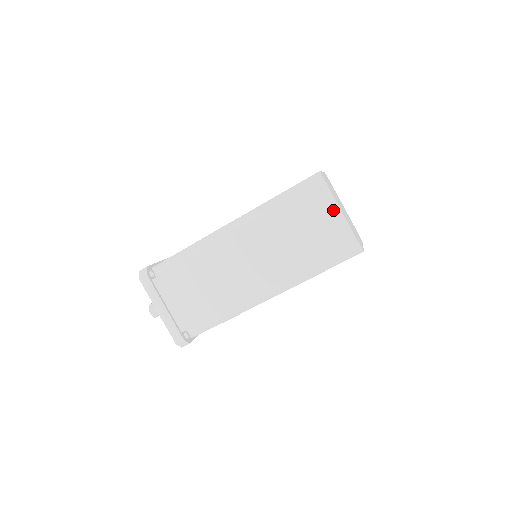
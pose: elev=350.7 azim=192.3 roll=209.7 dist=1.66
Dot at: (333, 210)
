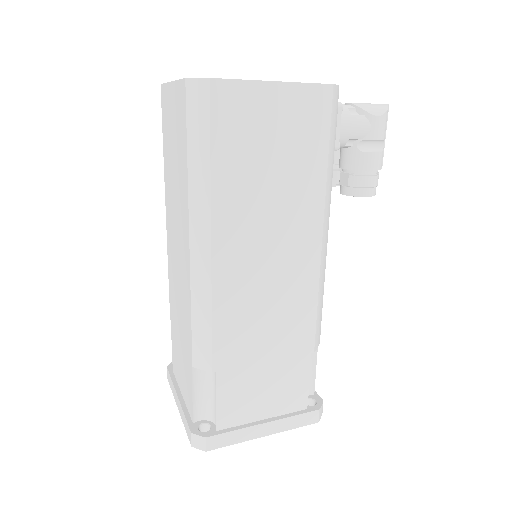
Dot at: (170, 94)
